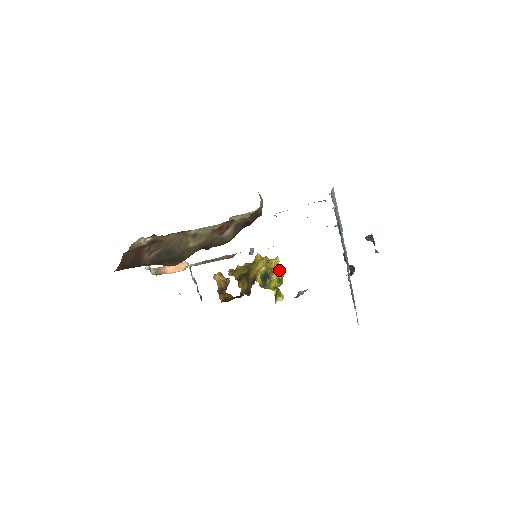
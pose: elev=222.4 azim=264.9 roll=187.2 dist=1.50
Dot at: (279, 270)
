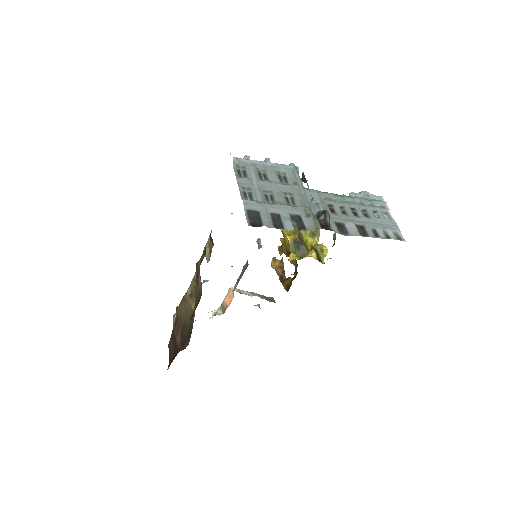
Dot at: occluded
